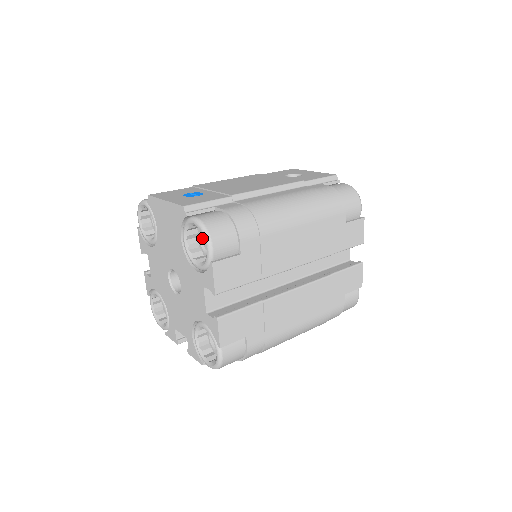
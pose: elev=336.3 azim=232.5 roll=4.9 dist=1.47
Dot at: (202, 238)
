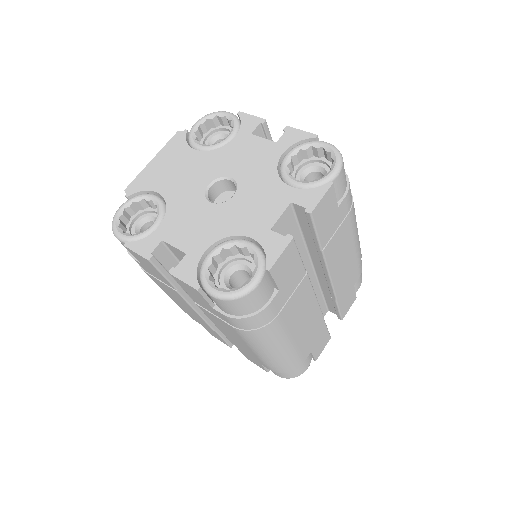
Dot at: occluded
